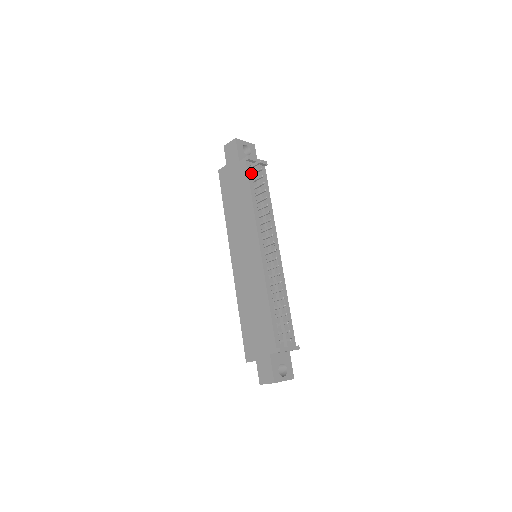
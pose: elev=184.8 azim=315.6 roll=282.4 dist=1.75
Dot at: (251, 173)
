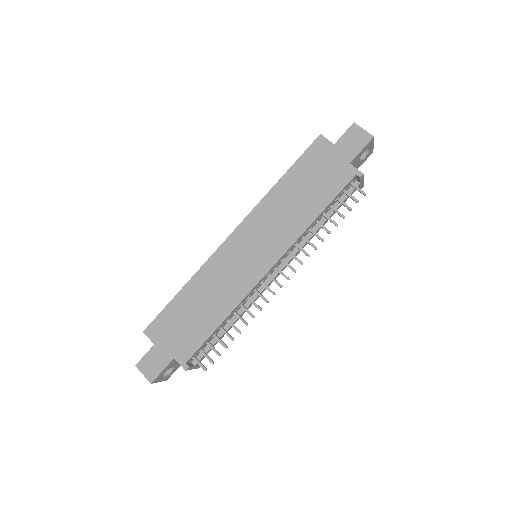
Dot at: (345, 189)
